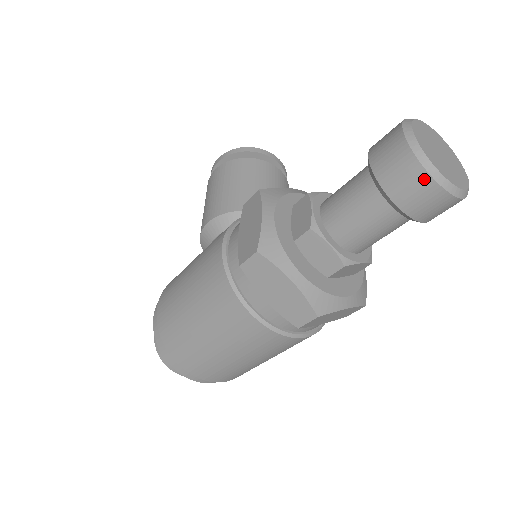
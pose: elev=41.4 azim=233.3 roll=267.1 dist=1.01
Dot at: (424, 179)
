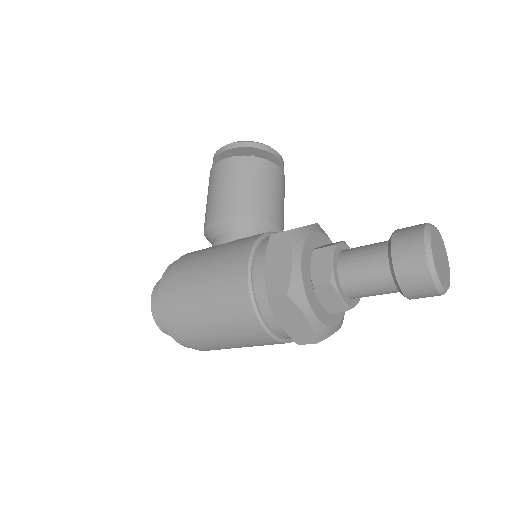
Dot at: (429, 284)
